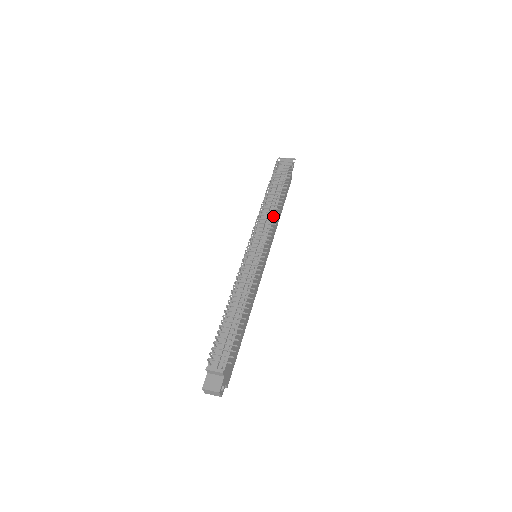
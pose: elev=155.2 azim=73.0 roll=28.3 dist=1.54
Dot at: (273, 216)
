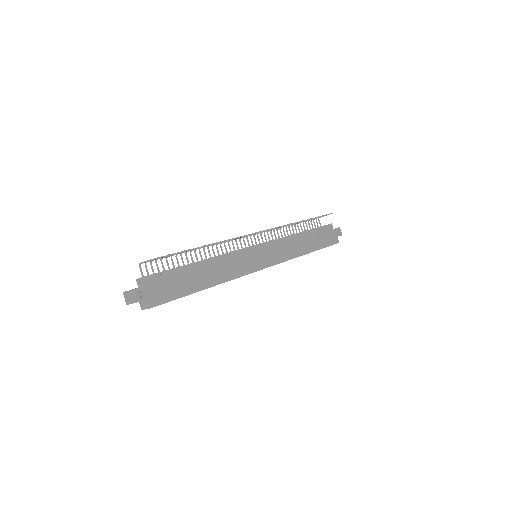
Dot at: occluded
